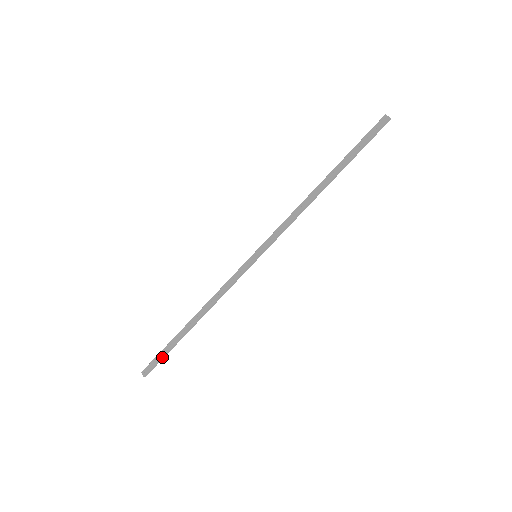
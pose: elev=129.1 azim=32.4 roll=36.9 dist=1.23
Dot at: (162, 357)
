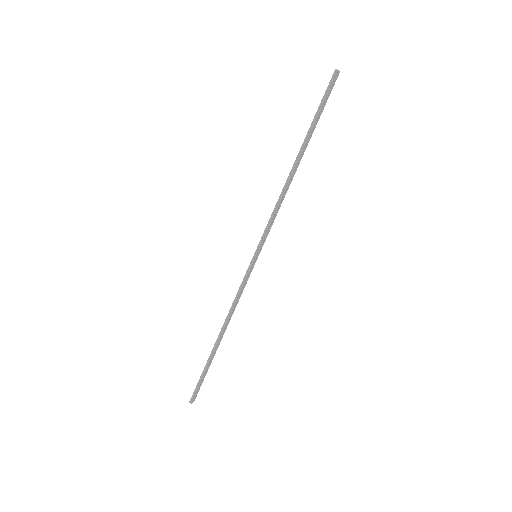
Dot at: (200, 379)
